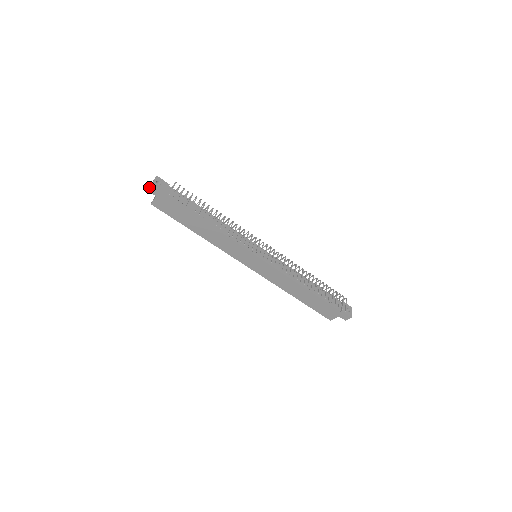
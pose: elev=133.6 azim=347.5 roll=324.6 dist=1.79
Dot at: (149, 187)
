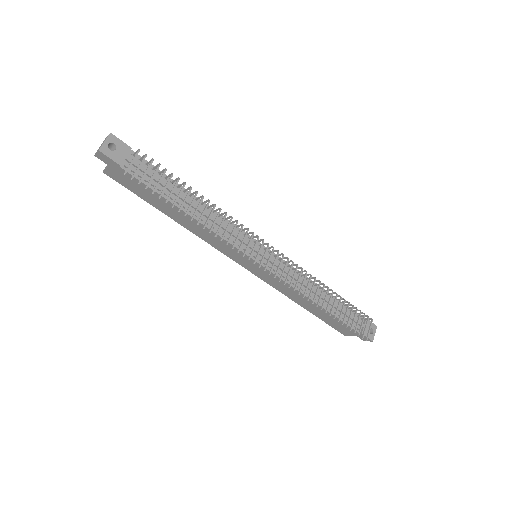
Dot at: (96, 152)
